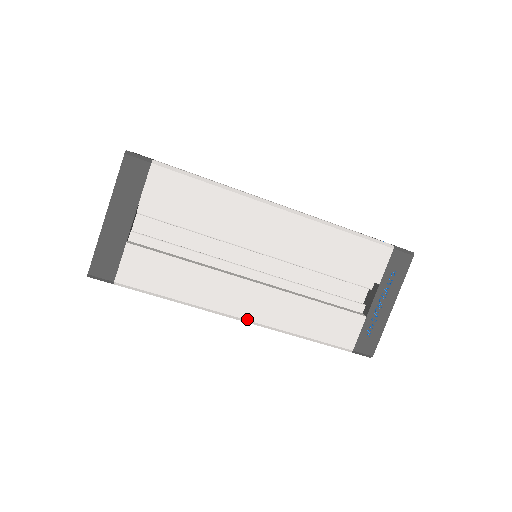
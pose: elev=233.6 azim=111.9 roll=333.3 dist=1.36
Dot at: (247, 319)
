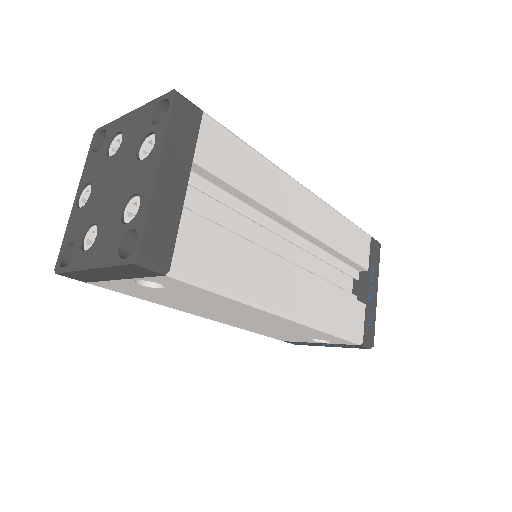
Dot at: (294, 315)
